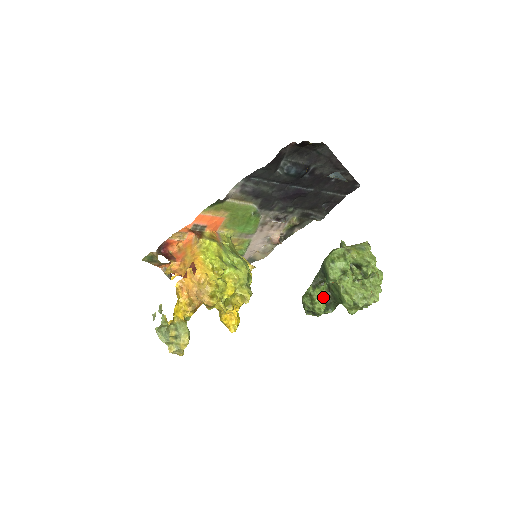
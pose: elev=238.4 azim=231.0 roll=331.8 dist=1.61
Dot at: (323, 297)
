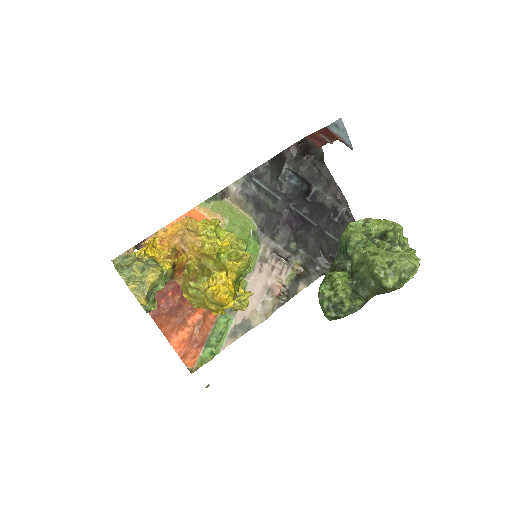
Dot at: (346, 281)
